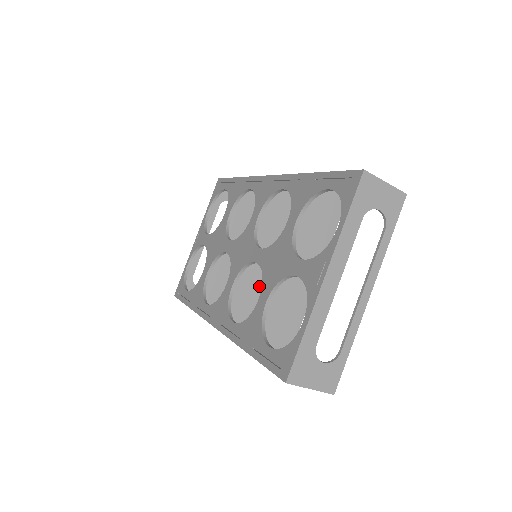
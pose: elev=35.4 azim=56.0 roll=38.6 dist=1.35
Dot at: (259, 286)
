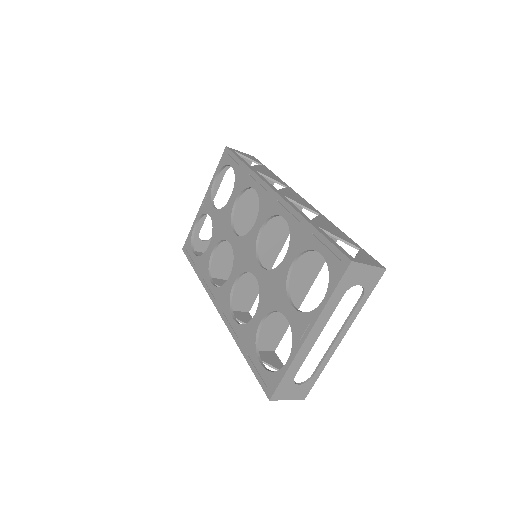
Dot at: occluded
